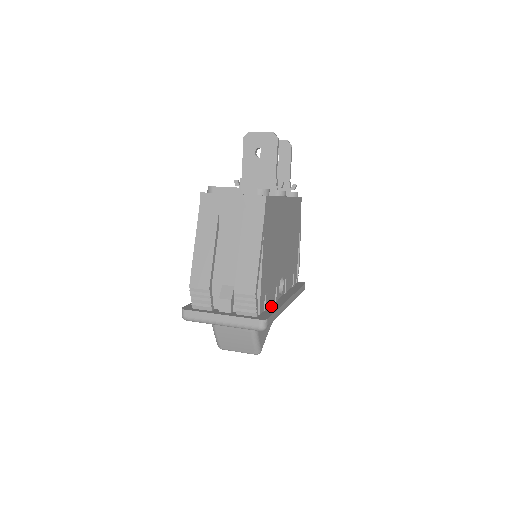
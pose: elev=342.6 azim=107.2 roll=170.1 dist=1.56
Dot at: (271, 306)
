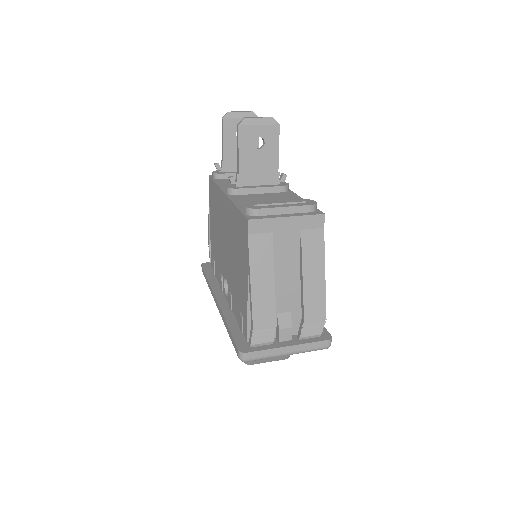
Dot at: occluded
